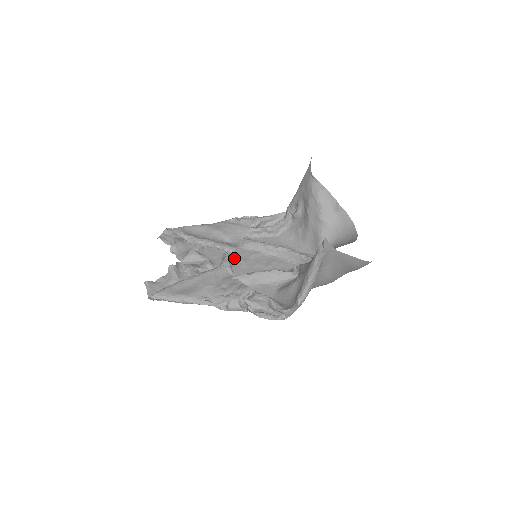
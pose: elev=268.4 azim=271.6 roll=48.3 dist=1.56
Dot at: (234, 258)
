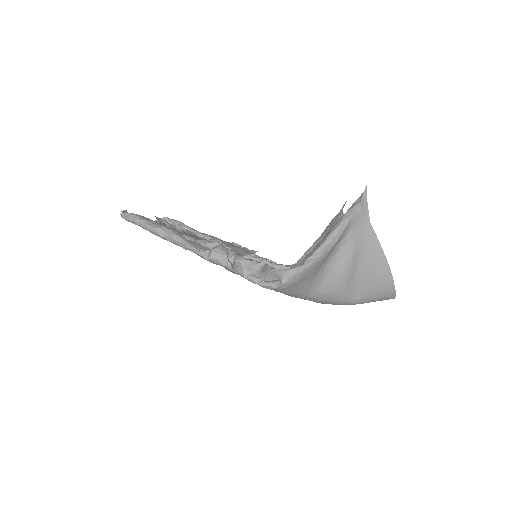
Dot at: occluded
